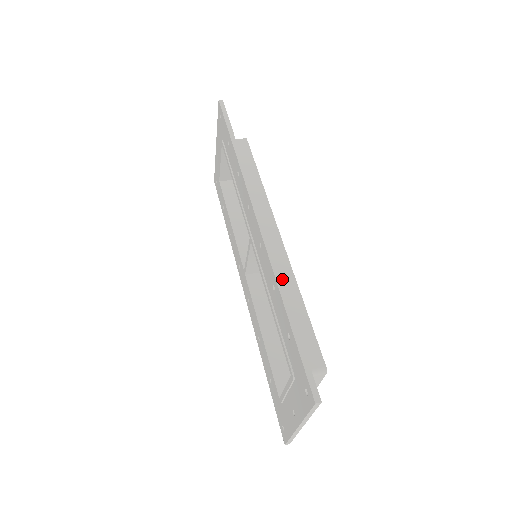
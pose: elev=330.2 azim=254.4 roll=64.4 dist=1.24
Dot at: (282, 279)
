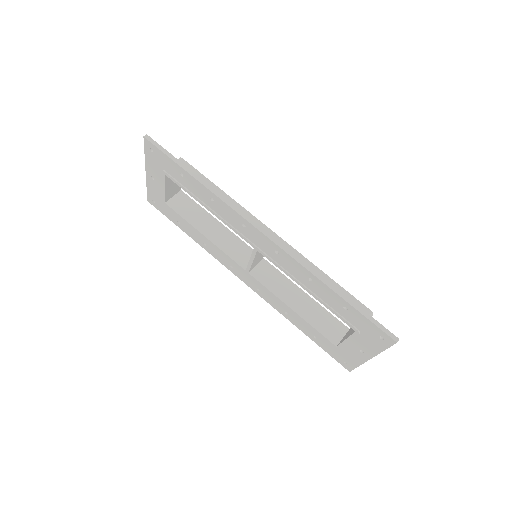
Dot at: occluded
